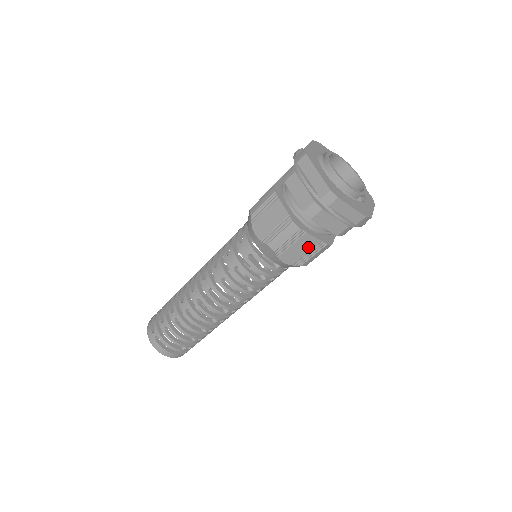
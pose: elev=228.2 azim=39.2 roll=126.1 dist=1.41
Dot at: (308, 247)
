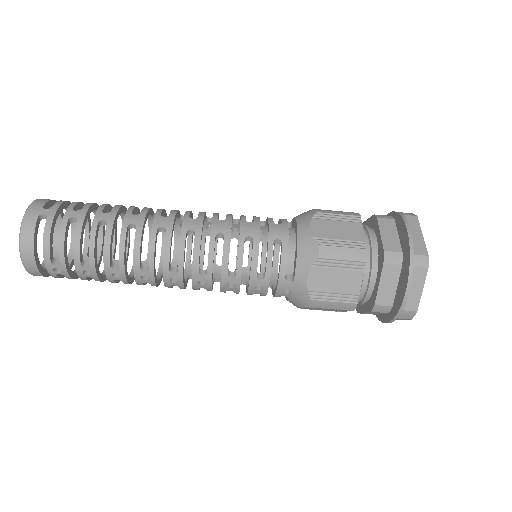
Dot at: (344, 287)
